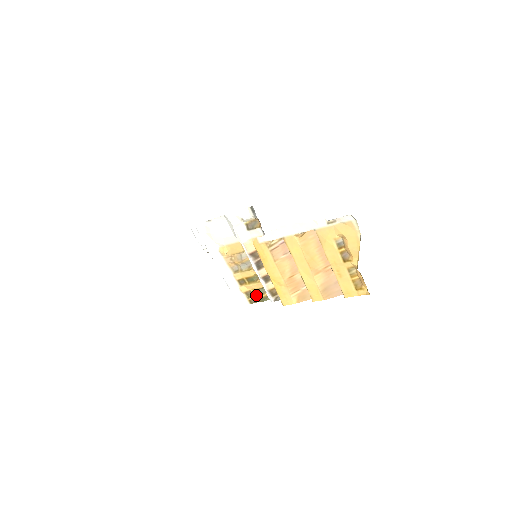
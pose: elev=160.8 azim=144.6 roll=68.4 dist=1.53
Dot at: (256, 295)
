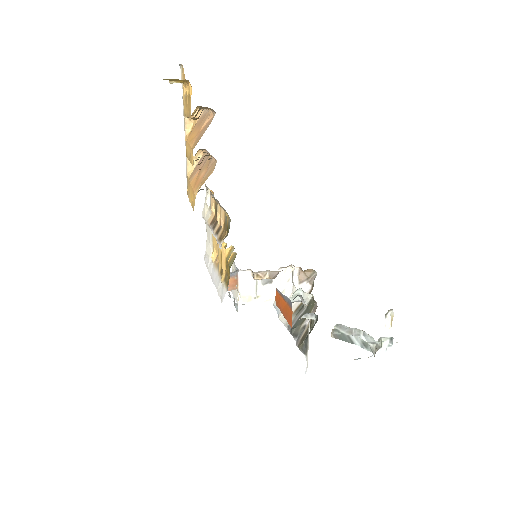
Dot at: (227, 270)
